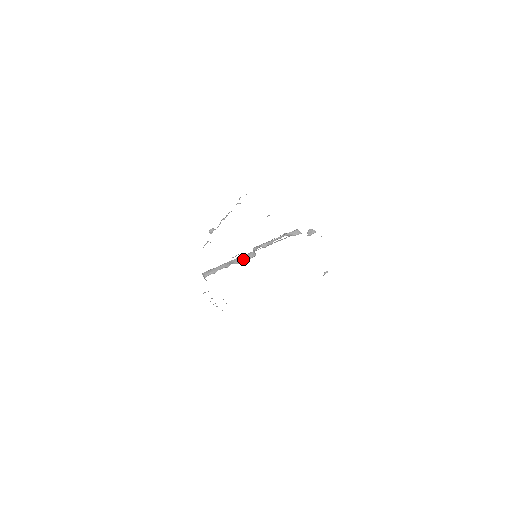
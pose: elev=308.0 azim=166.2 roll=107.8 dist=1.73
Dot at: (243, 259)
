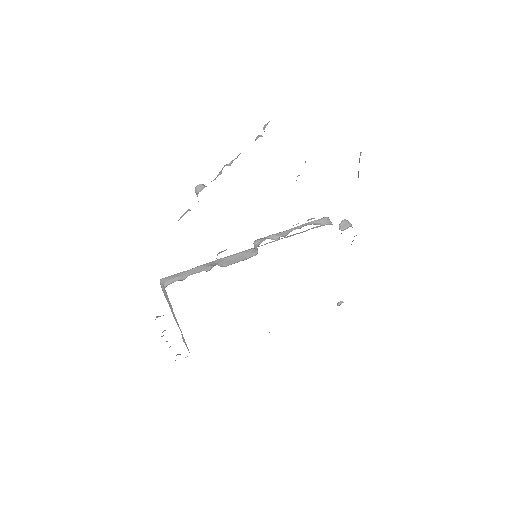
Dot at: (234, 259)
